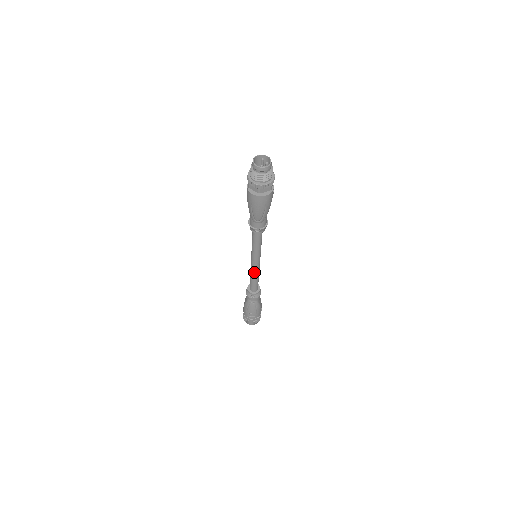
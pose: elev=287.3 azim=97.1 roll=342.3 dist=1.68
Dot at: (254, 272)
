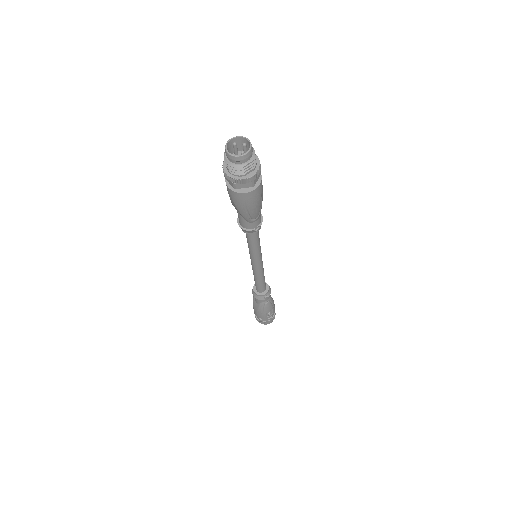
Dot at: (260, 273)
